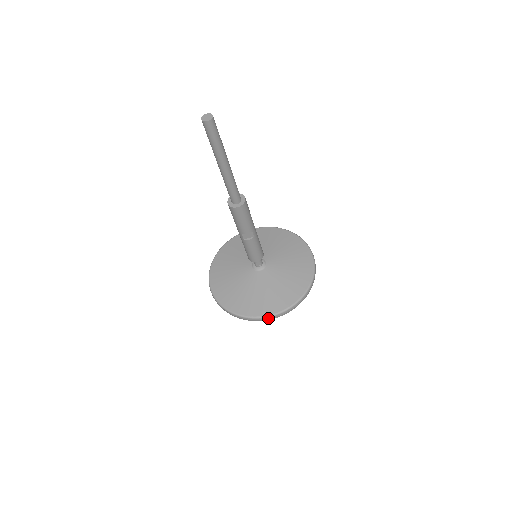
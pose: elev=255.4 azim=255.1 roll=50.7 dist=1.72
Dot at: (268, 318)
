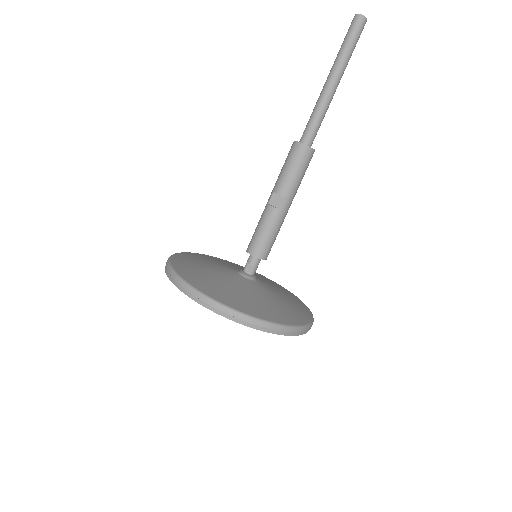
Dot at: (200, 297)
